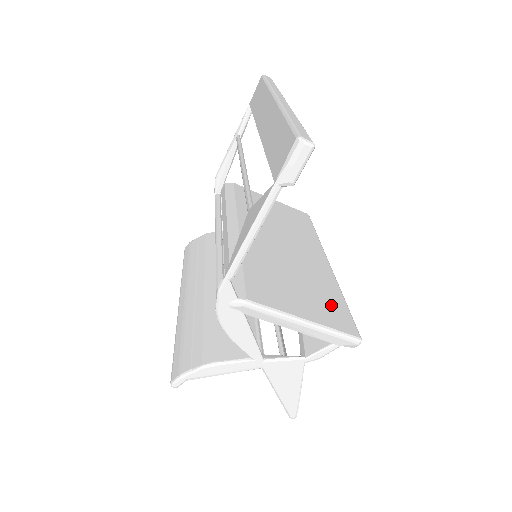
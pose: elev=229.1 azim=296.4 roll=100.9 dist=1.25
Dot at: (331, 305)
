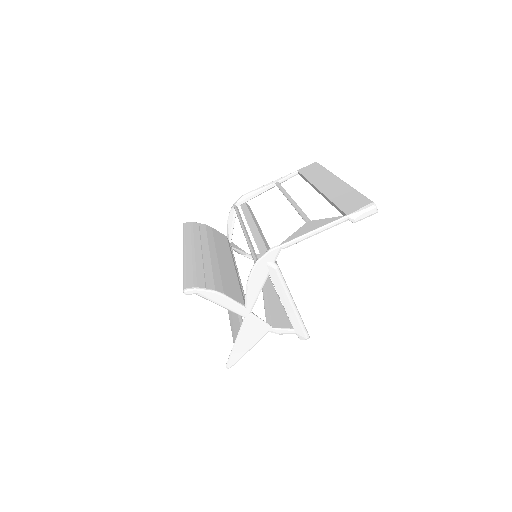
Dot at: occluded
